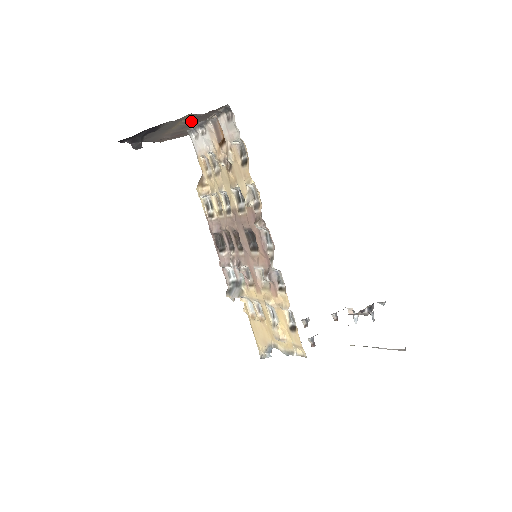
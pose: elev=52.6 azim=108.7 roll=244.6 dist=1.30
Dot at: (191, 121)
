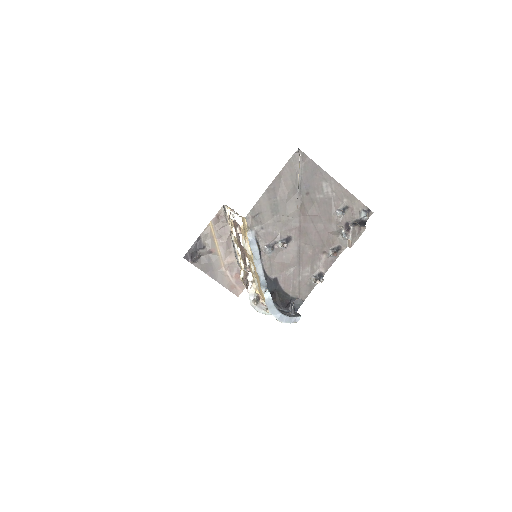
Dot at: (219, 235)
